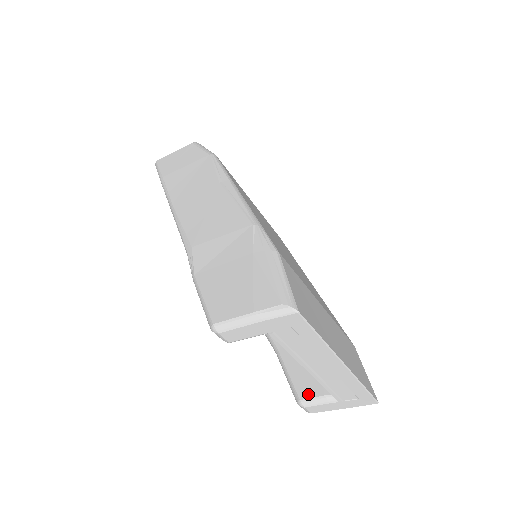
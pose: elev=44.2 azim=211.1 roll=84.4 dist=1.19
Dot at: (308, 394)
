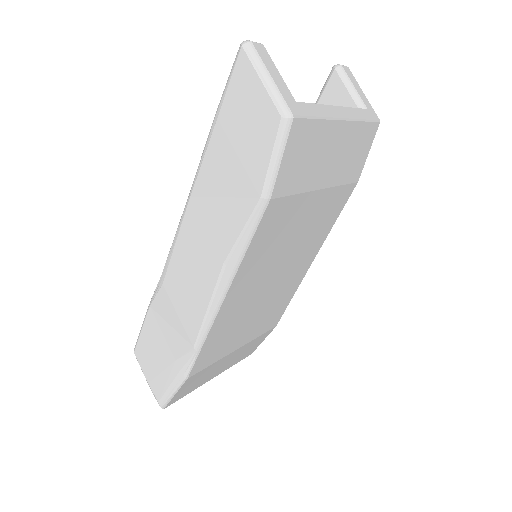
Dot at: occluded
